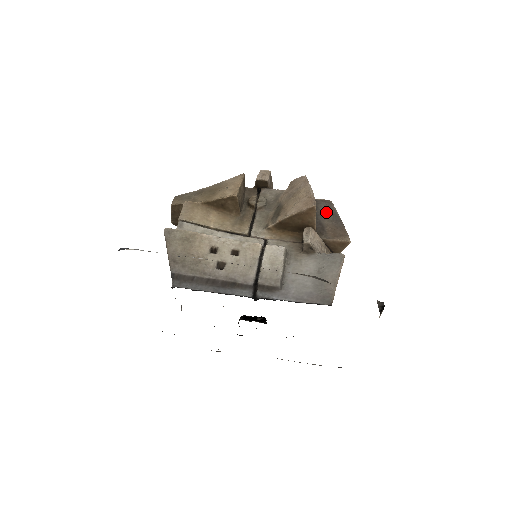
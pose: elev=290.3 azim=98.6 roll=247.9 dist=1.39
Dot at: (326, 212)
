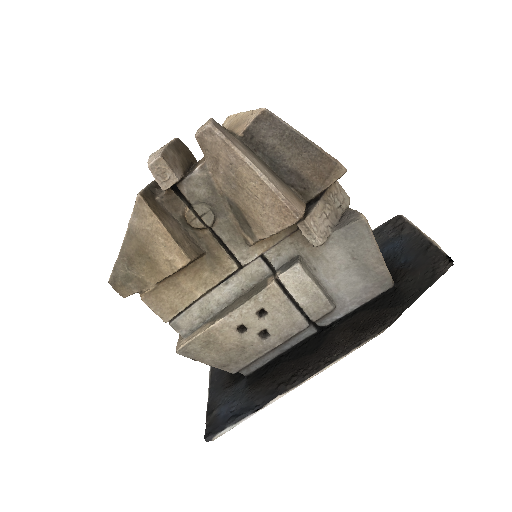
Dot at: (280, 143)
